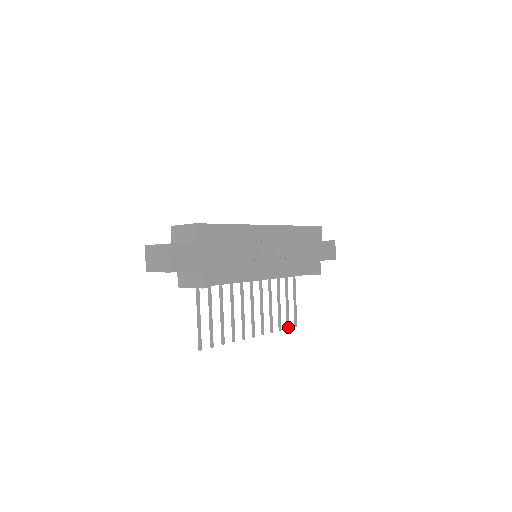
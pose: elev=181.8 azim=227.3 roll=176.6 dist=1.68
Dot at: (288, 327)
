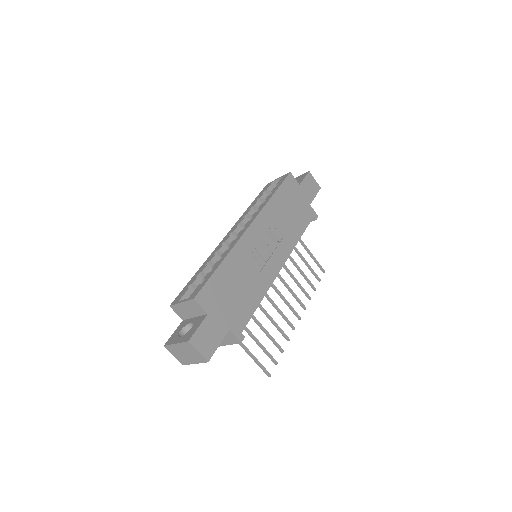
Dot at: (319, 280)
